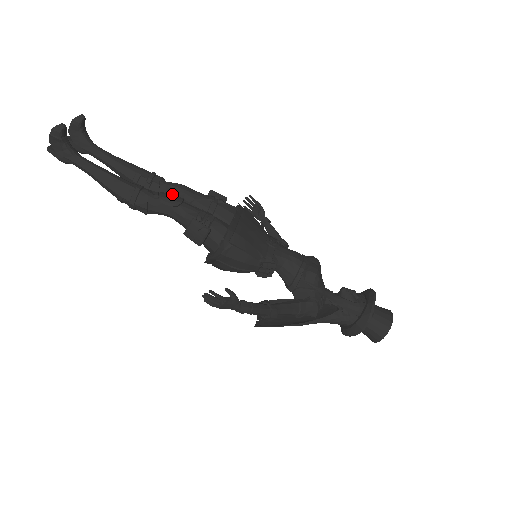
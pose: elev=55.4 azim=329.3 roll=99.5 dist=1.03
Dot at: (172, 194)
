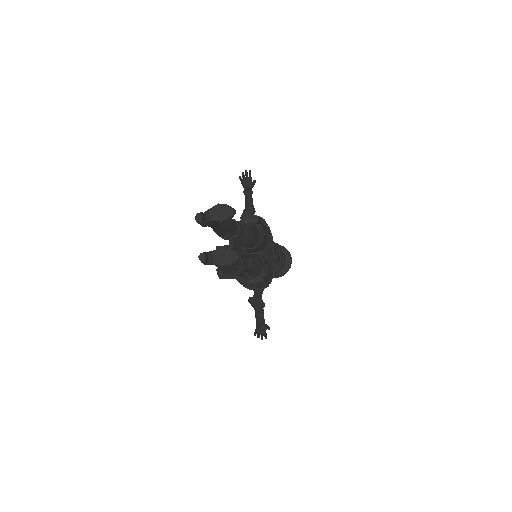
Dot at: (243, 240)
